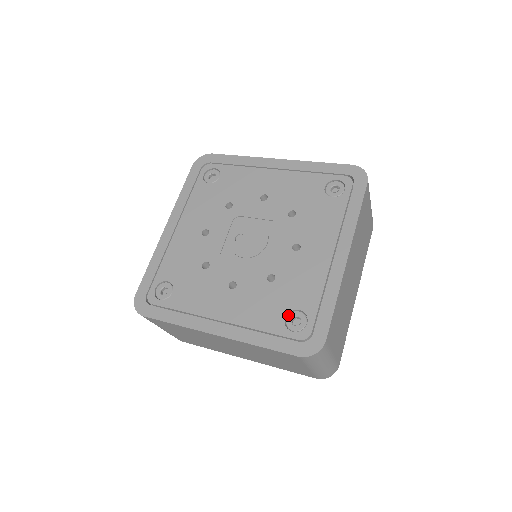
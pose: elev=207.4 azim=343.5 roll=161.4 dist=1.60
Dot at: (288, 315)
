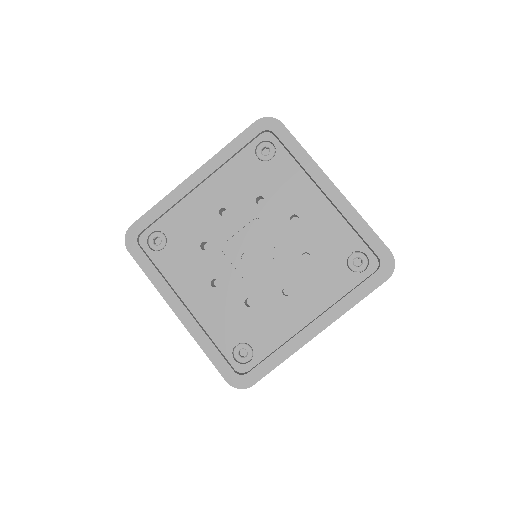
Dot at: (348, 265)
